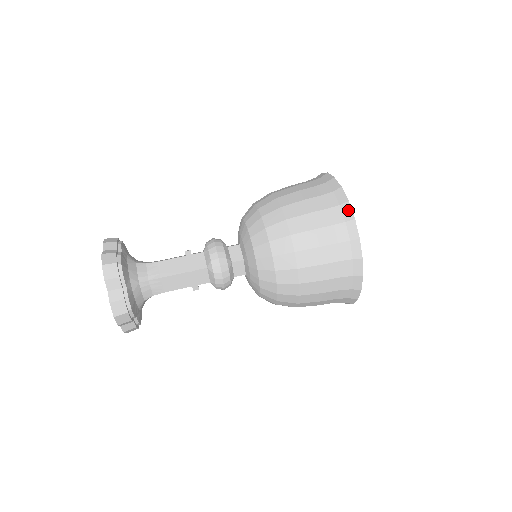
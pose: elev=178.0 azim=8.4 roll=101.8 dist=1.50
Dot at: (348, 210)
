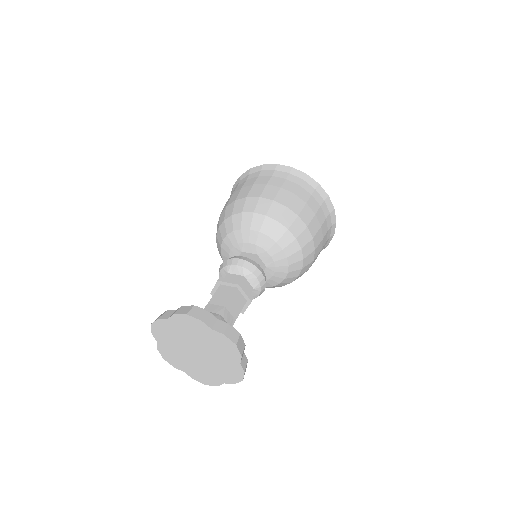
Dot at: (330, 203)
